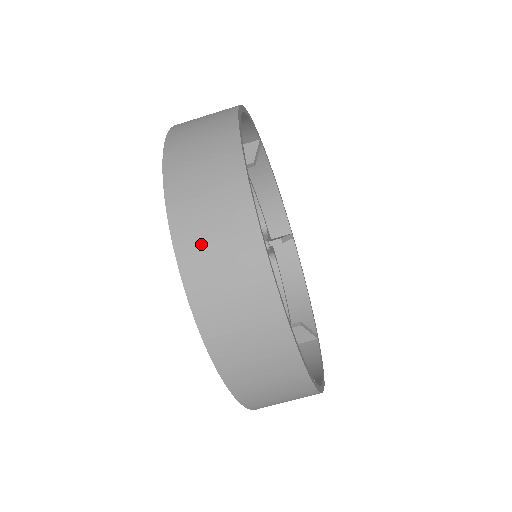
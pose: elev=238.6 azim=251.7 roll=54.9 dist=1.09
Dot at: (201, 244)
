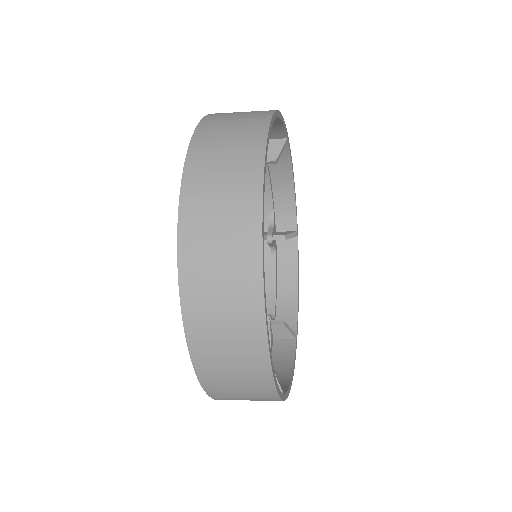
Dot at: (204, 255)
